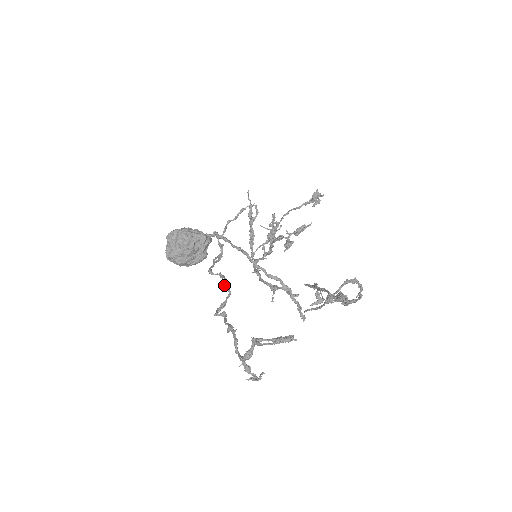
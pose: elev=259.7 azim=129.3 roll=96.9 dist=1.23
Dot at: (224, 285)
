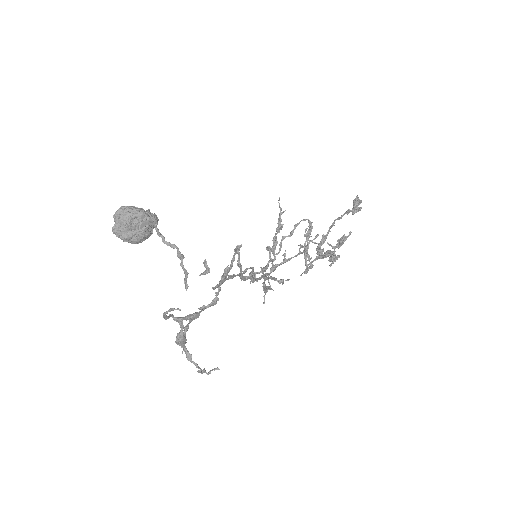
Dot at: occluded
